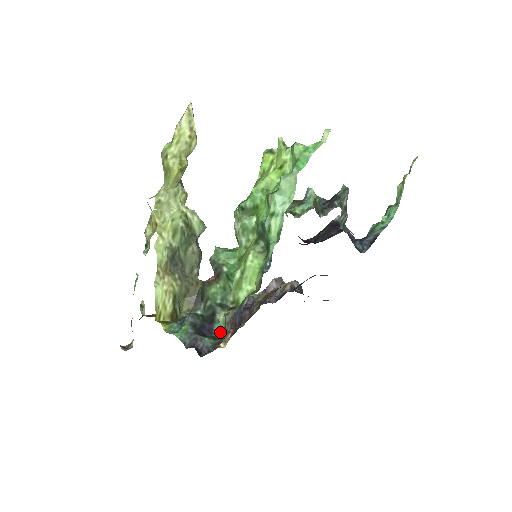
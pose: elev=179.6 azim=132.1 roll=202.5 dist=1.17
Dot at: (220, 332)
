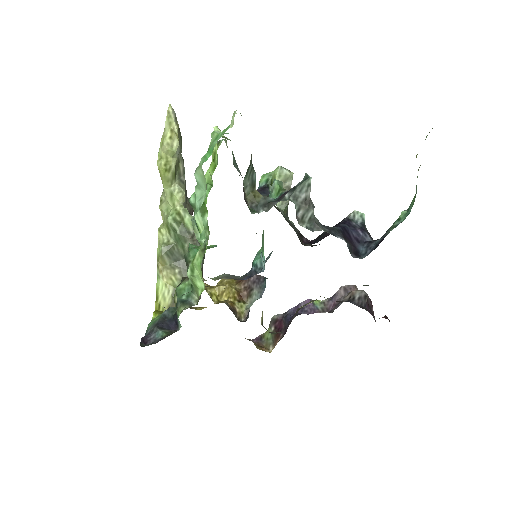
Dot at: (179, 328)
